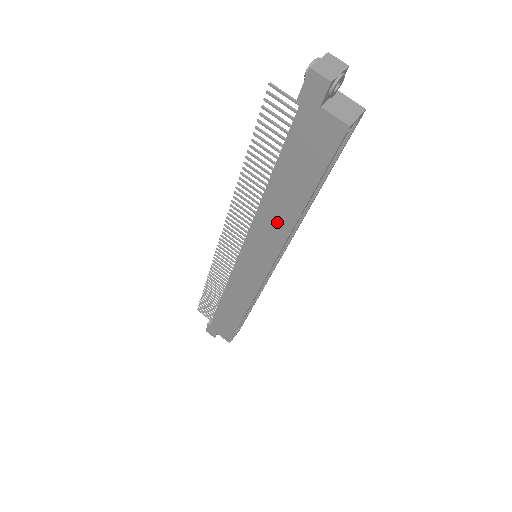
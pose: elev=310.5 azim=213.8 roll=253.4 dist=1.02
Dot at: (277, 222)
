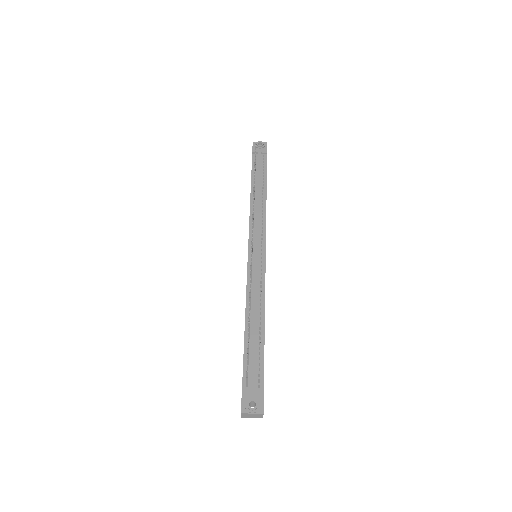
Dot at: occluded
